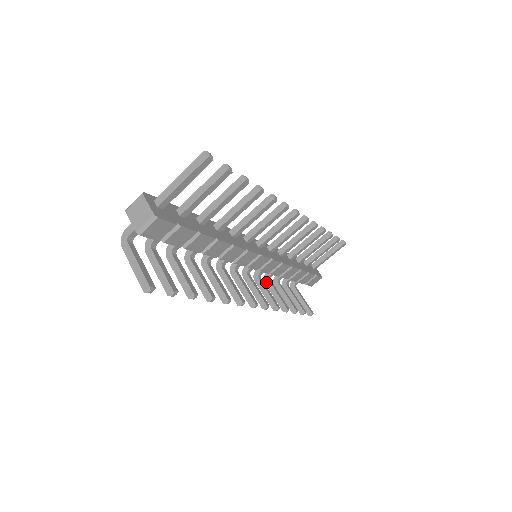
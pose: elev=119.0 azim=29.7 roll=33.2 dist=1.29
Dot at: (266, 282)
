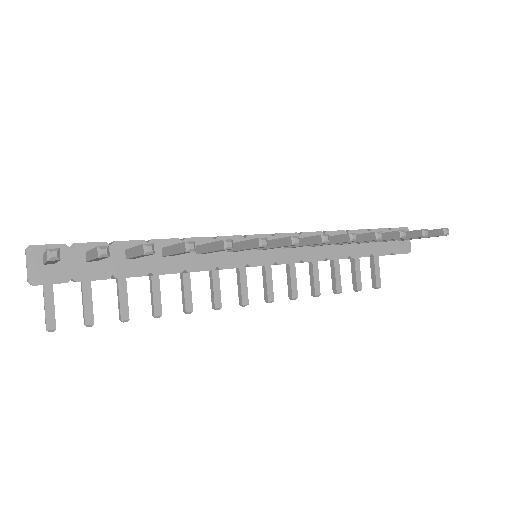
Dot at: occluded
